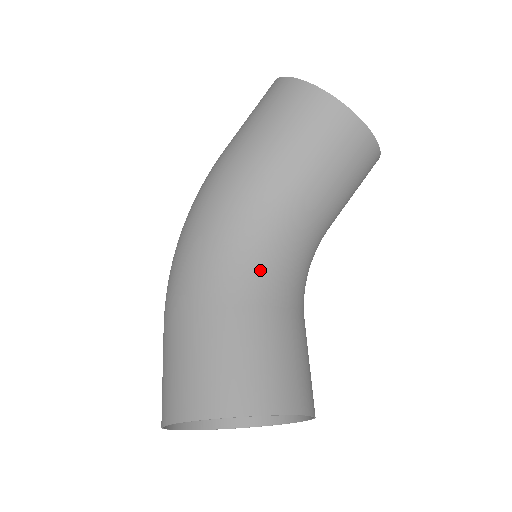
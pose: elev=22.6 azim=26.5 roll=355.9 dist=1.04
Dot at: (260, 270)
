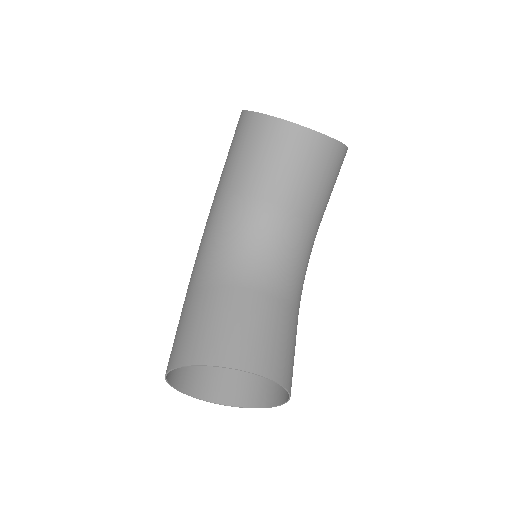
Dot at: (218, 261)
